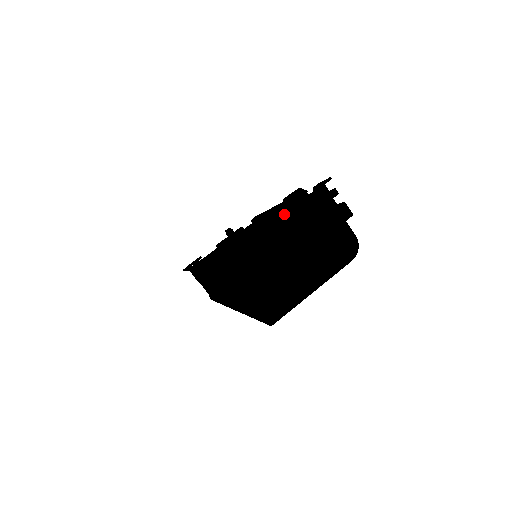
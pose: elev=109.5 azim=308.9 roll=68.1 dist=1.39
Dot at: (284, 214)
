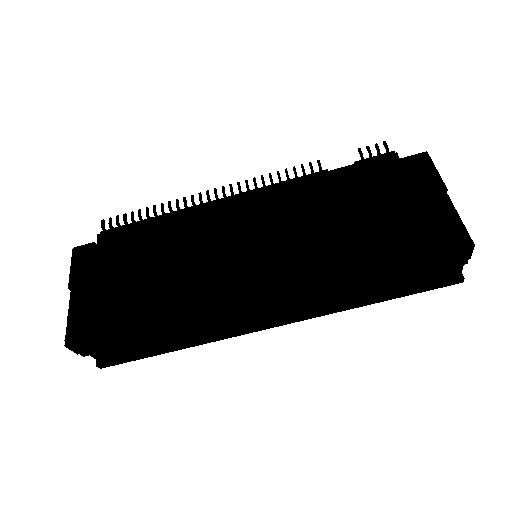
Dot at: (432, 183)
